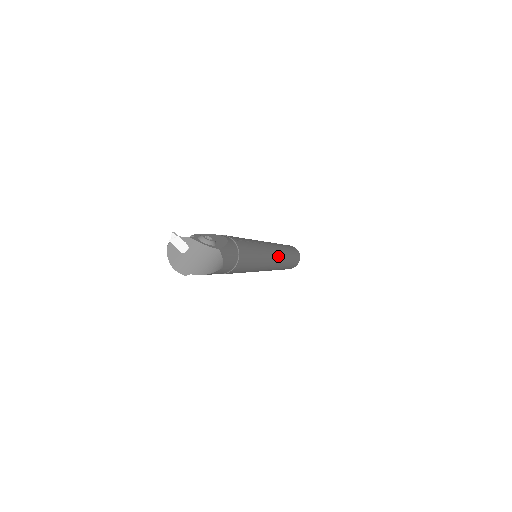
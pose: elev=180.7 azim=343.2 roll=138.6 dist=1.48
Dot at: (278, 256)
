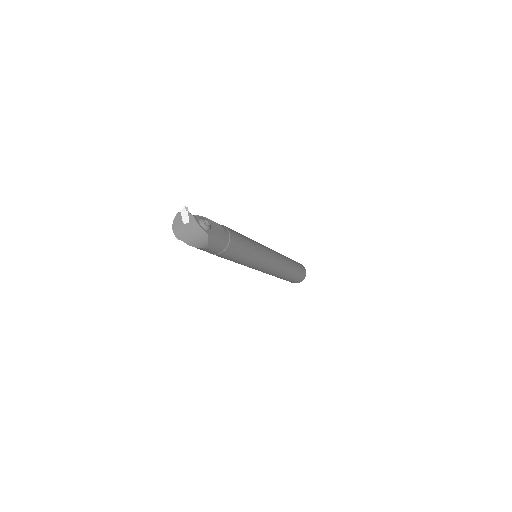
Dot at: (275, 266)
